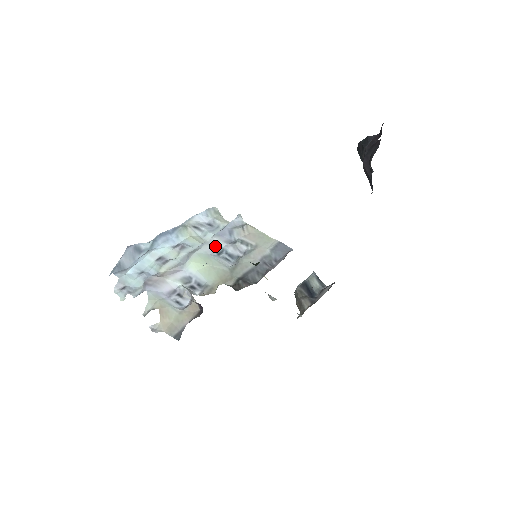
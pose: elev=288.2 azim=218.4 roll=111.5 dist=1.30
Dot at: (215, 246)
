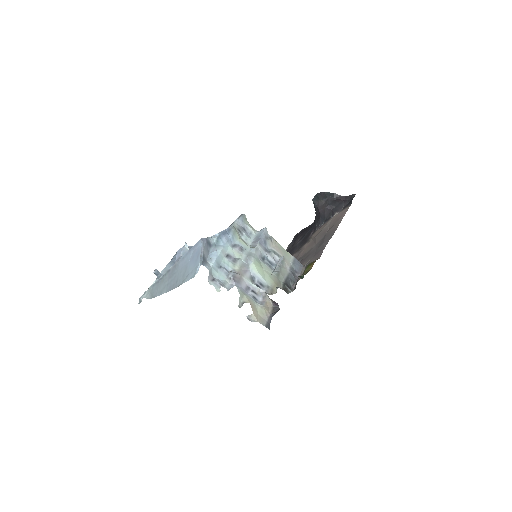
Dot at: (260, 252)
